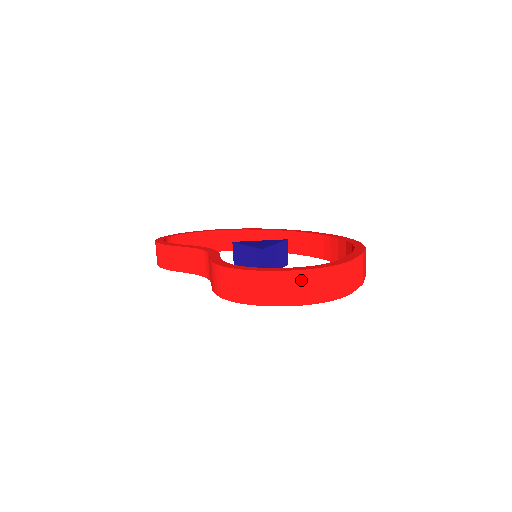
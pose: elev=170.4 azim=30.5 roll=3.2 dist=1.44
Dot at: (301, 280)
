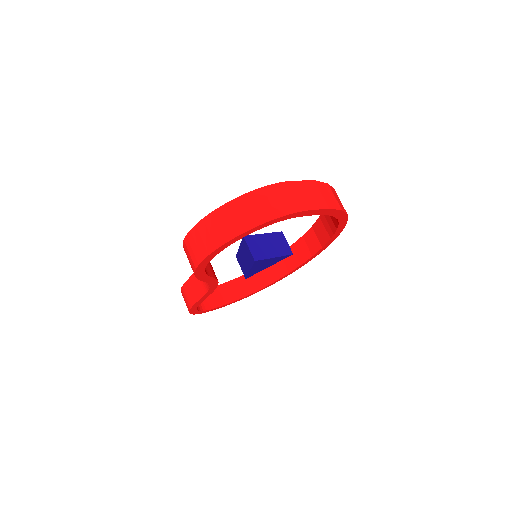
Dot at: (237, 208)
